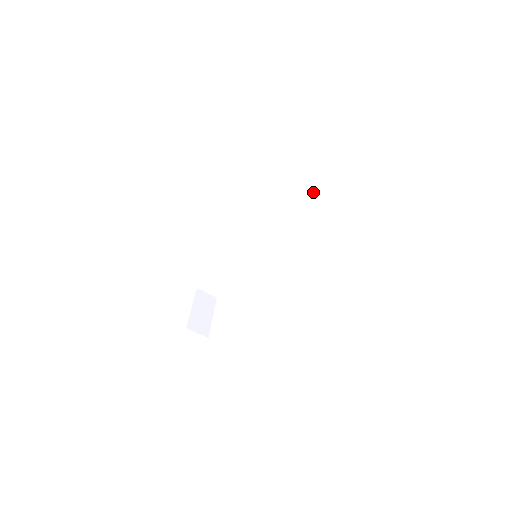
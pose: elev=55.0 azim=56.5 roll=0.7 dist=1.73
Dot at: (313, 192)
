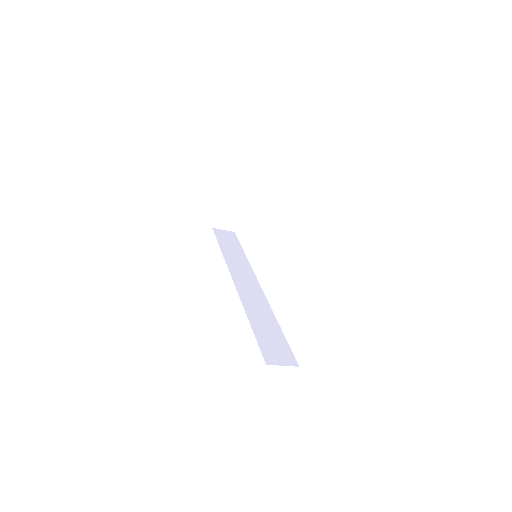
Dot at: occluded
